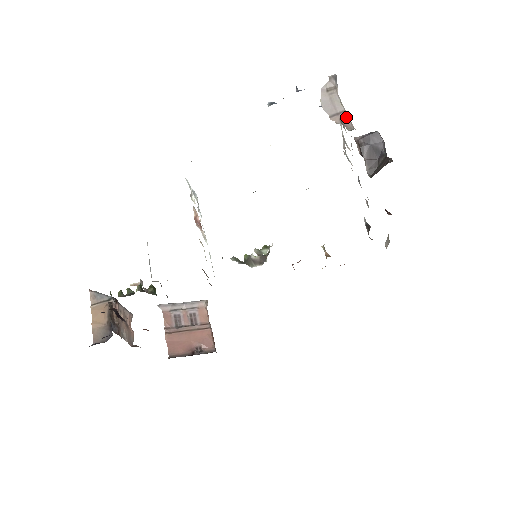
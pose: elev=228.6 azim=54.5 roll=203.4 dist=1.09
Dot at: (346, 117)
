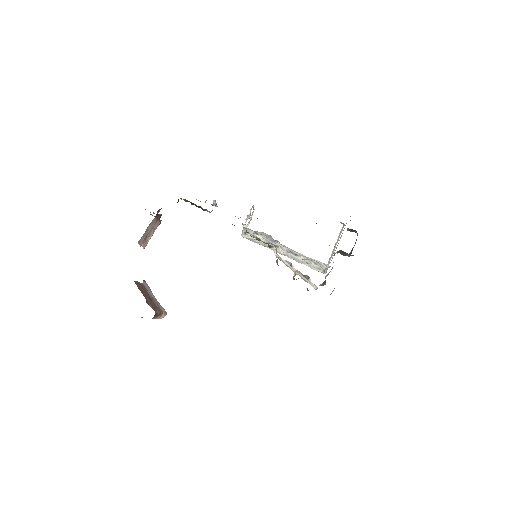
Dot at: occluded
